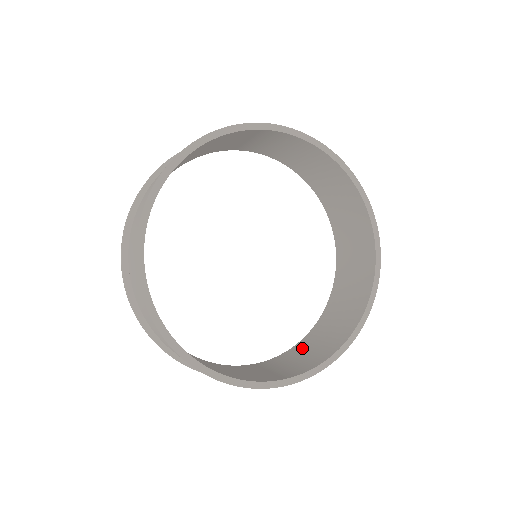
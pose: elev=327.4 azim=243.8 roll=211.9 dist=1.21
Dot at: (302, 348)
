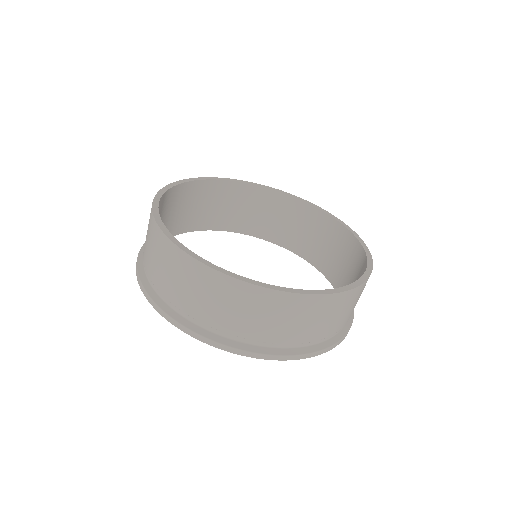
Dot at: occluded
